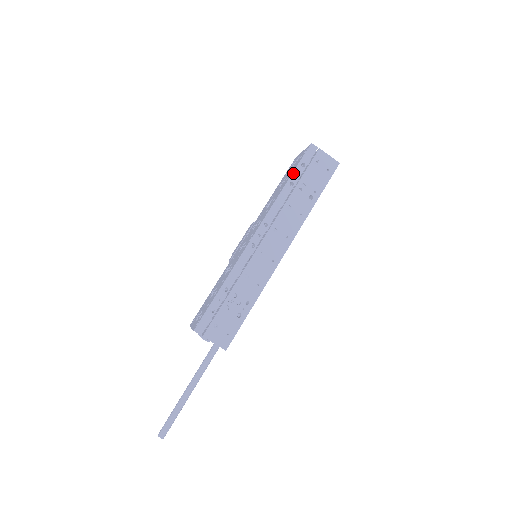
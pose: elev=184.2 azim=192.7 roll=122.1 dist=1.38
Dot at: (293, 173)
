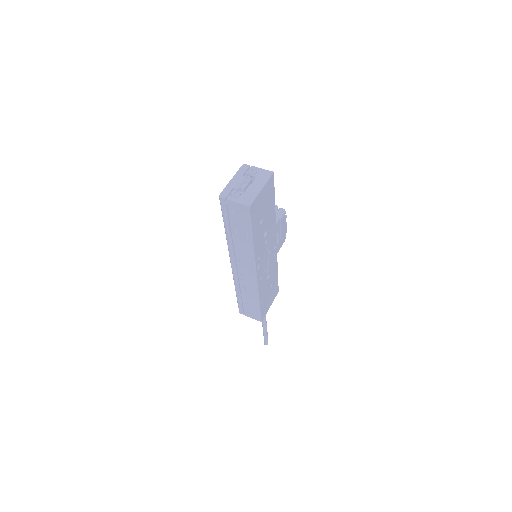
Dot at: occluded
